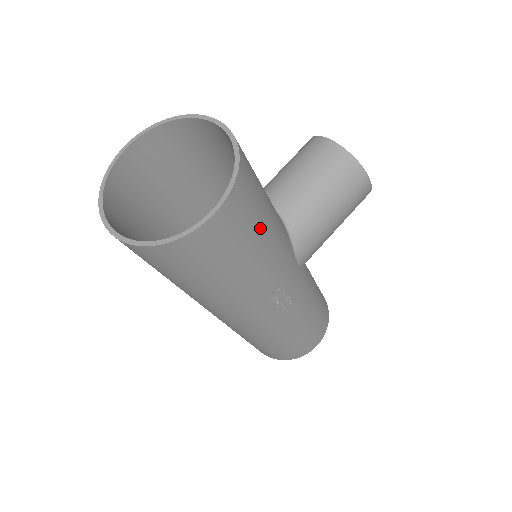
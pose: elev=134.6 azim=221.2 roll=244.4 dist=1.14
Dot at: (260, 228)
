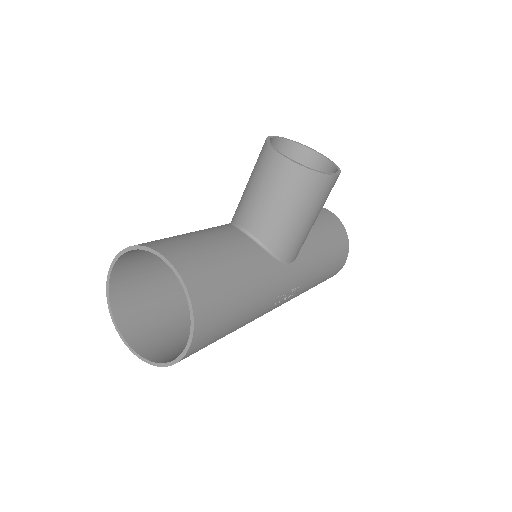
Dot at: (235, 305)
